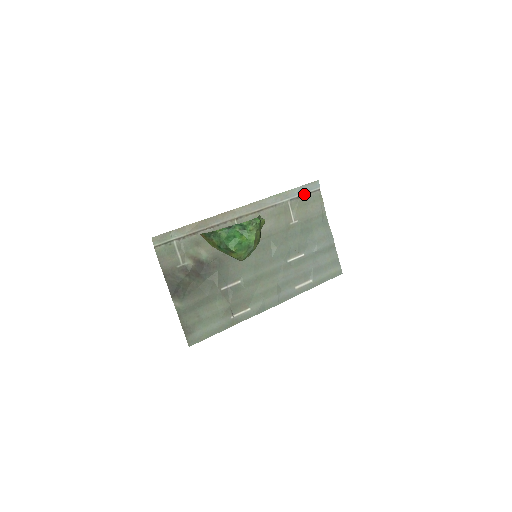
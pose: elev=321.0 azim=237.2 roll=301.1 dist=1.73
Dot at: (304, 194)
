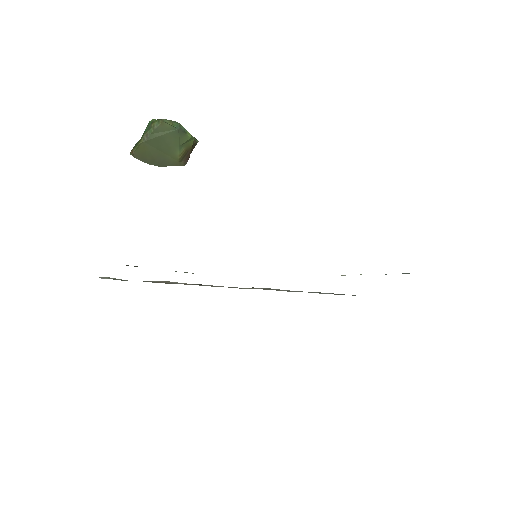
Dot at: occluded
